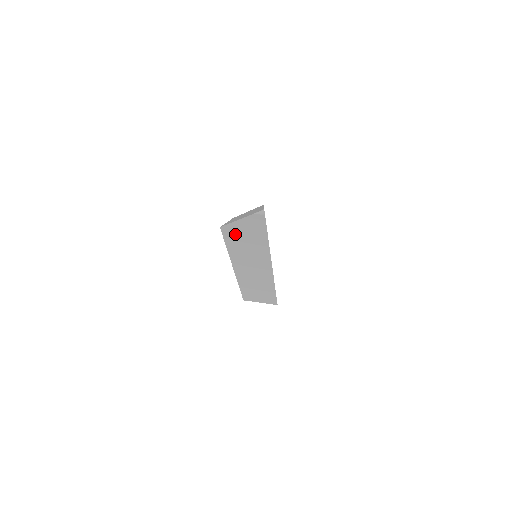
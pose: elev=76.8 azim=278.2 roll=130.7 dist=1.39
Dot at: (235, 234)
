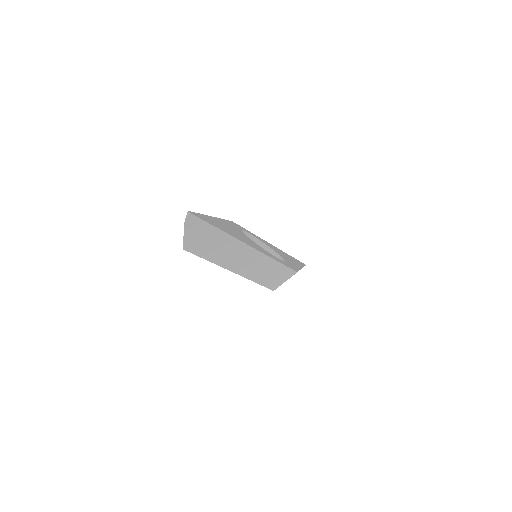
Dot at: (196, 245)
